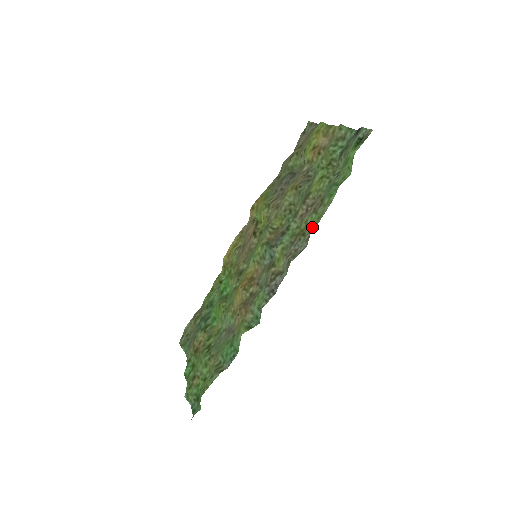
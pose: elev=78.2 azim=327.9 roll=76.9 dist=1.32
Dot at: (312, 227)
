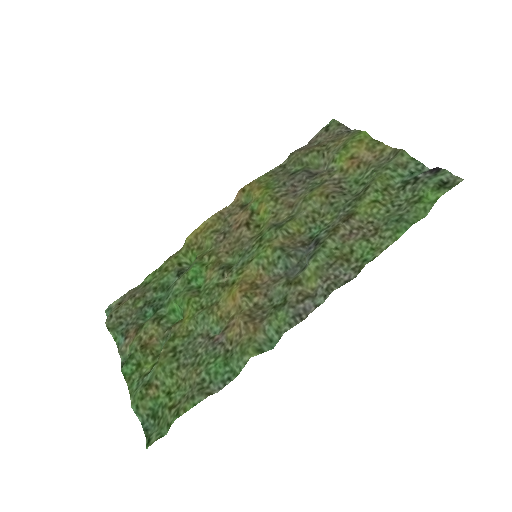
Dot at: (361, 256)
